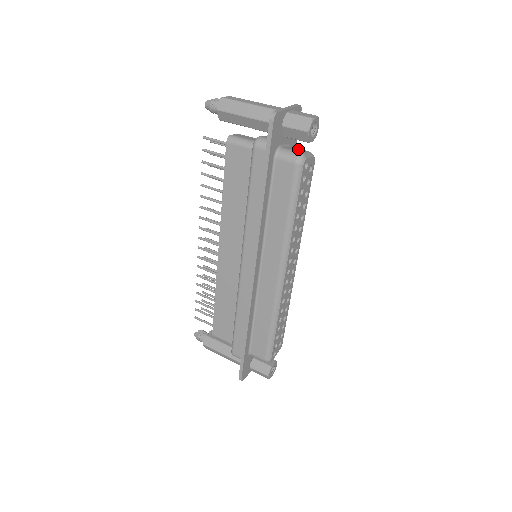
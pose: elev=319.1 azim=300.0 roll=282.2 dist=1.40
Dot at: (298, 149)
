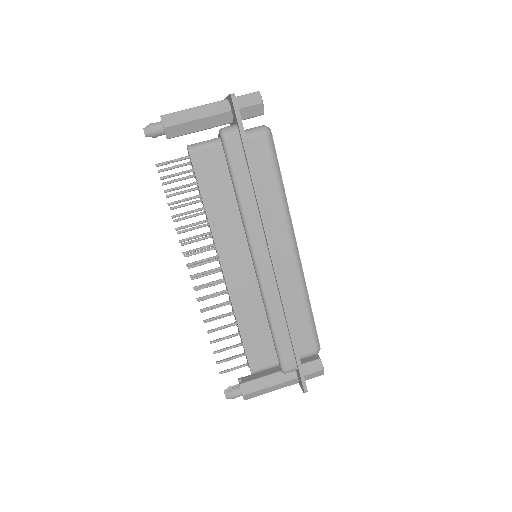
Dot at: occluded
